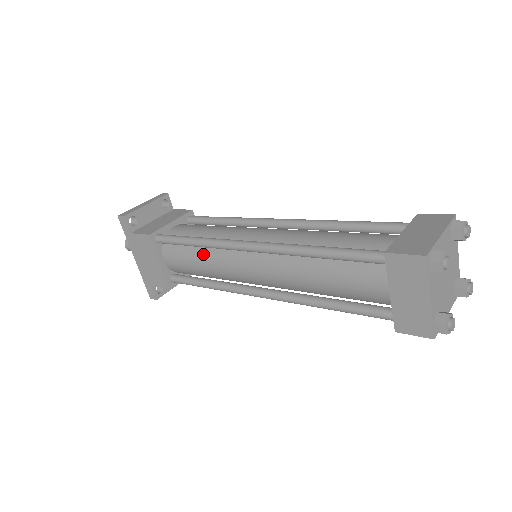
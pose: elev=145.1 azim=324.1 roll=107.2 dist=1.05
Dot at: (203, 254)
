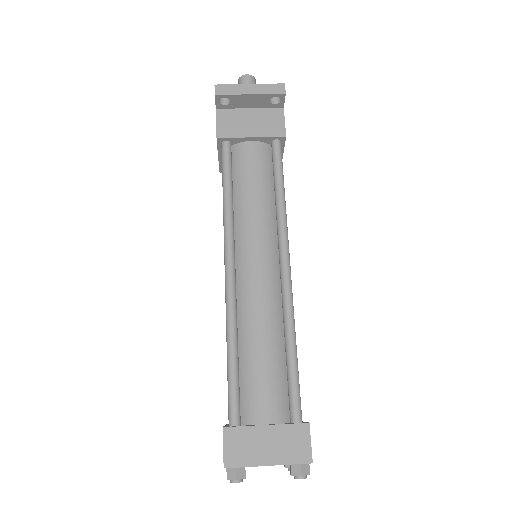
Dot at: occluded
